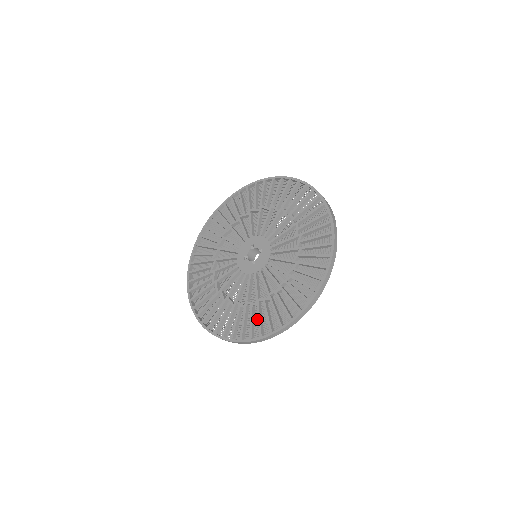
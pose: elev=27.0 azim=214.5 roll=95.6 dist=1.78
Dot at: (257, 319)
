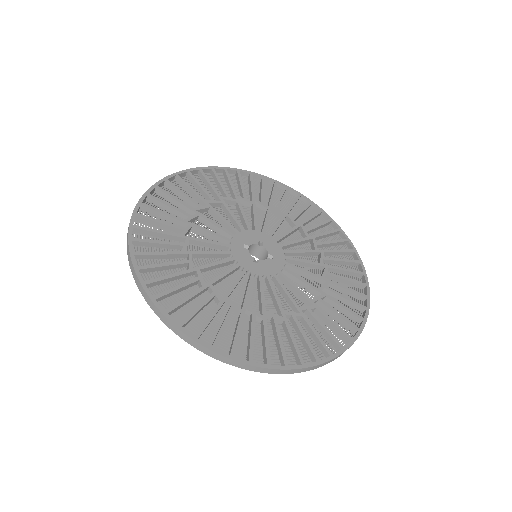
Dot at: (230, 329)
